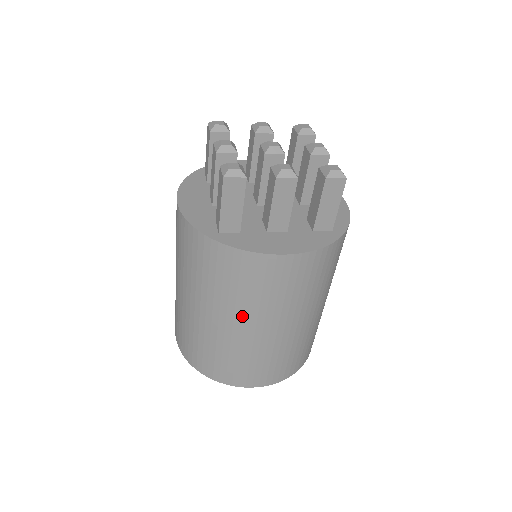
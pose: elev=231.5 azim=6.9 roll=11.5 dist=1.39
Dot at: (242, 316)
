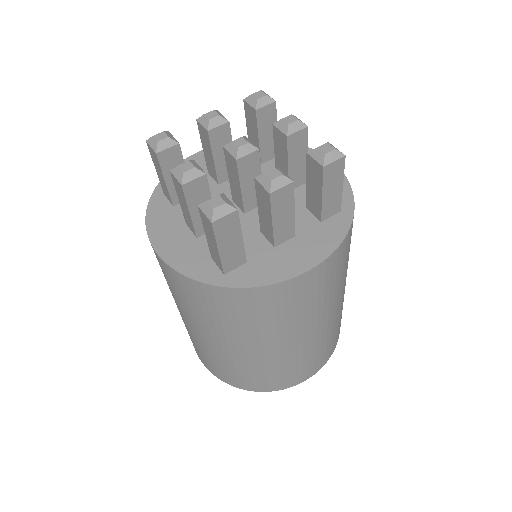
Dot at: (278, 338)
